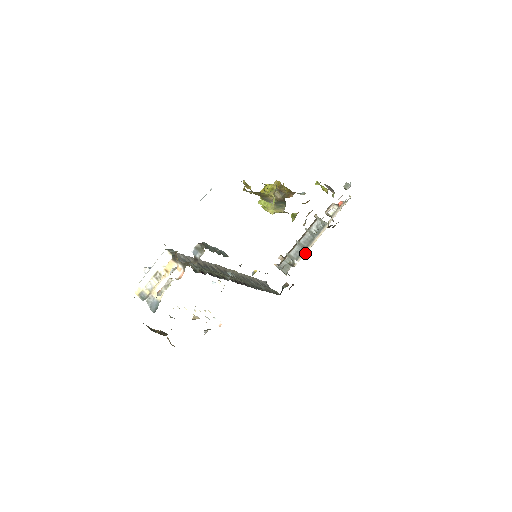
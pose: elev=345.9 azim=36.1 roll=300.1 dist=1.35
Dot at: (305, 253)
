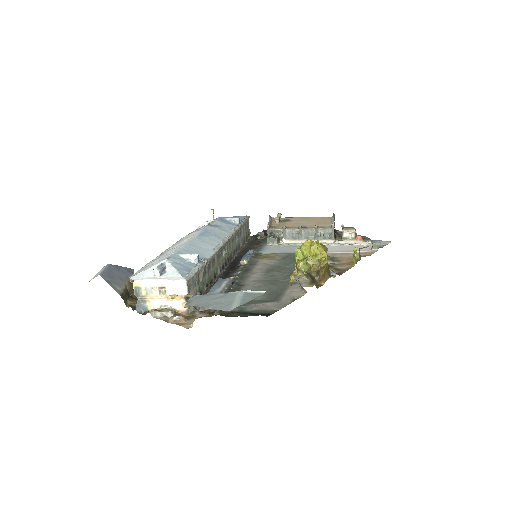
Dot at: (297, 242)
